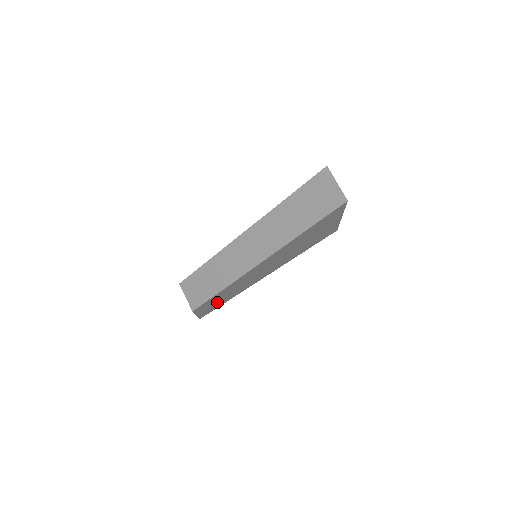
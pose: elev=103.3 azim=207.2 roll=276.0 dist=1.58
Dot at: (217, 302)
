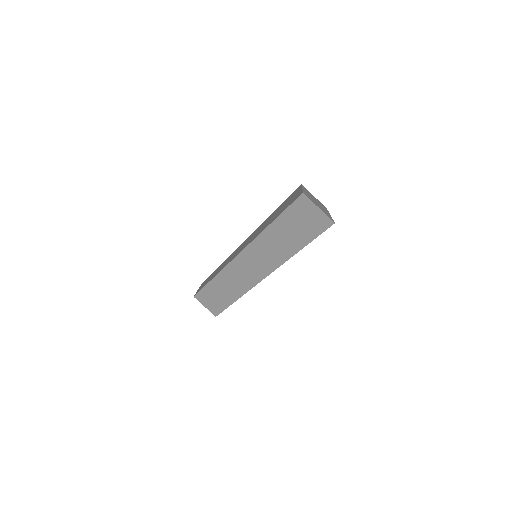
Dot at: occluded
